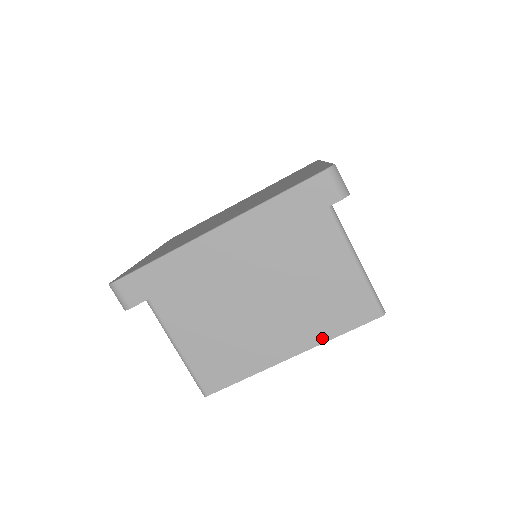
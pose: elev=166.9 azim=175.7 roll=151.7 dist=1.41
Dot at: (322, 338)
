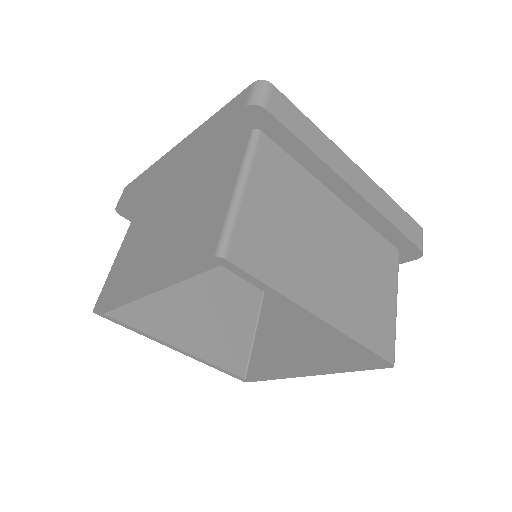
Dot at: (352, 332)
